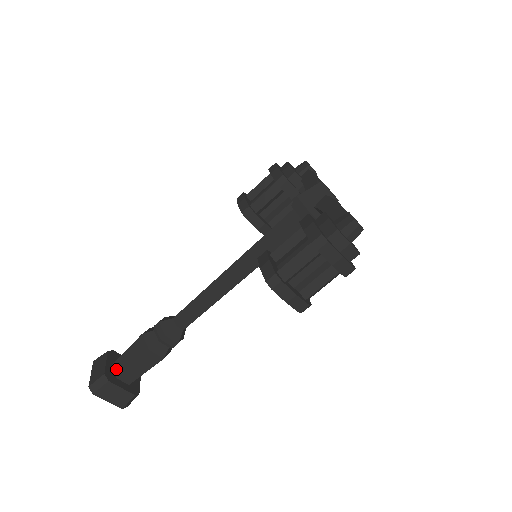
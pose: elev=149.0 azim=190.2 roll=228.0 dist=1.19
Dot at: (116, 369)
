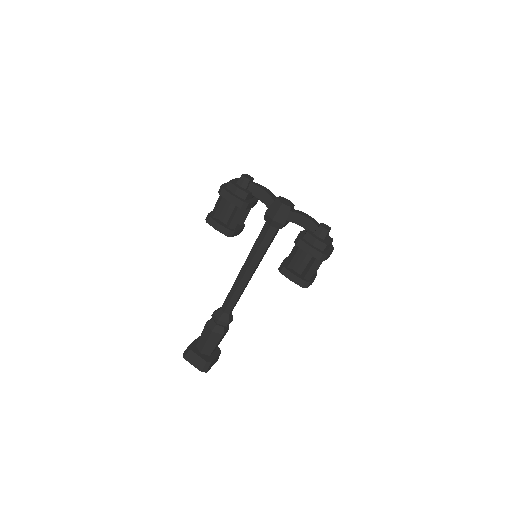
Dot at: (206, 353)
